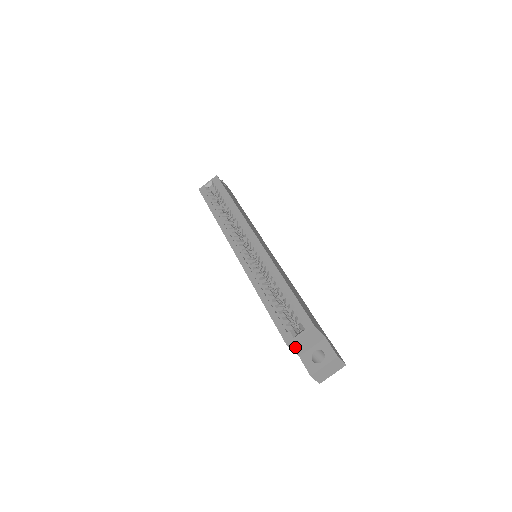
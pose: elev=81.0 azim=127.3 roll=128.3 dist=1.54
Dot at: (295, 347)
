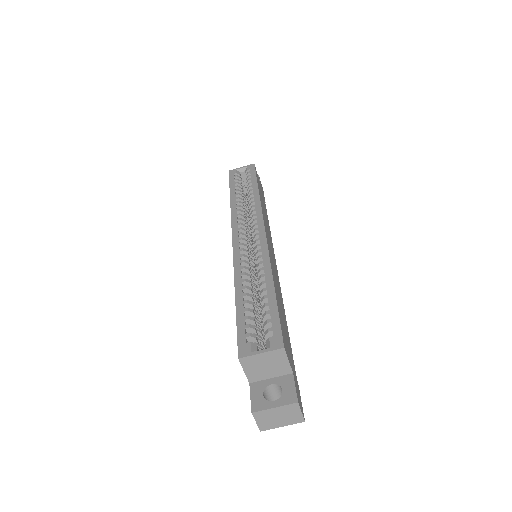
Dot at: (248, 366)
